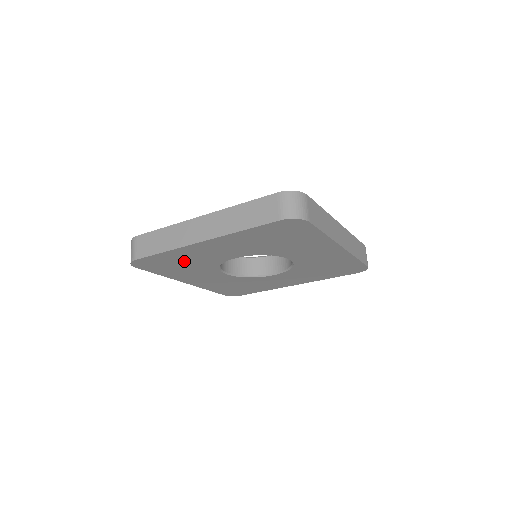
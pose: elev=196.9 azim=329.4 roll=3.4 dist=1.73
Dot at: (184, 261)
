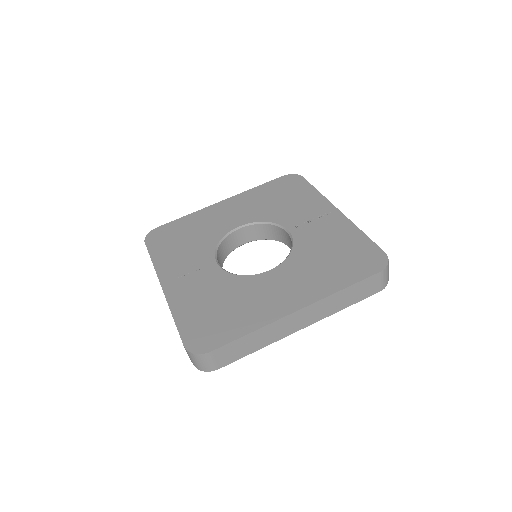
Dot at: occluded
